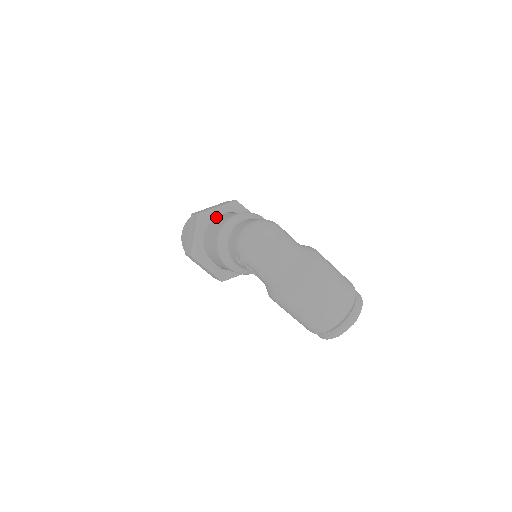
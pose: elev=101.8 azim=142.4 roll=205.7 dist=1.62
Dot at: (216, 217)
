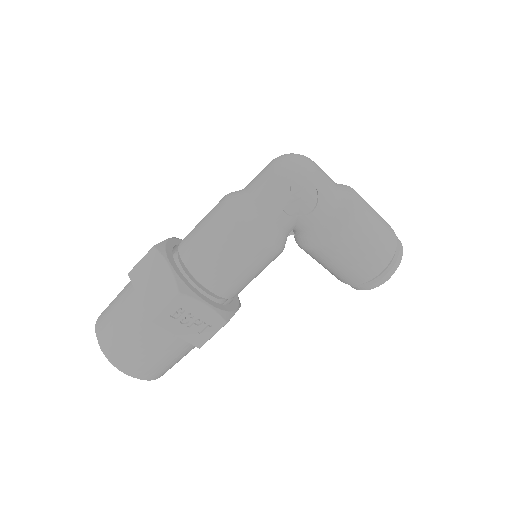
Dot at: occluded
